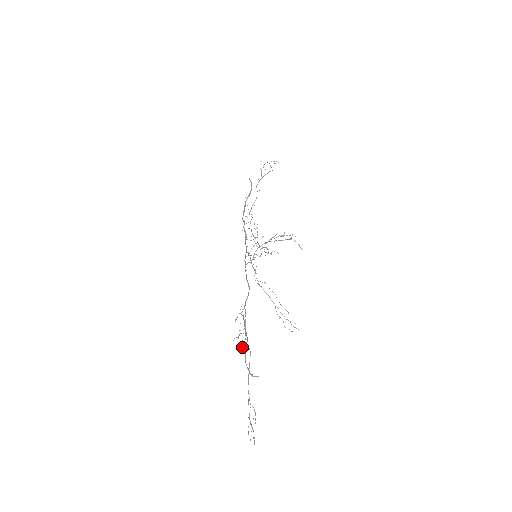
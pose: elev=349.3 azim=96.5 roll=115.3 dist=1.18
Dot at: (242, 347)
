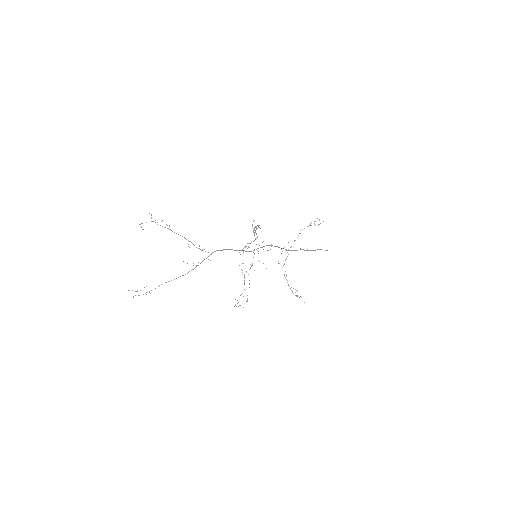
Dot at: occluded
